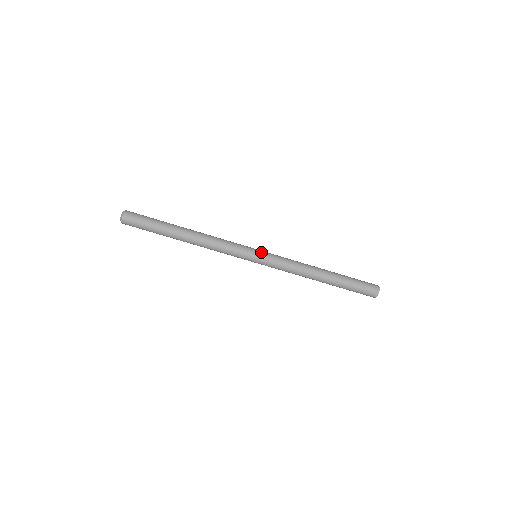
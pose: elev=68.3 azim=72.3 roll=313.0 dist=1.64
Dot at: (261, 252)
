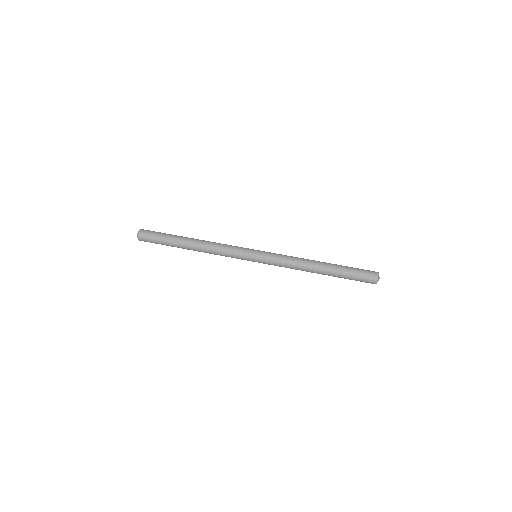
Dot at: occluded
